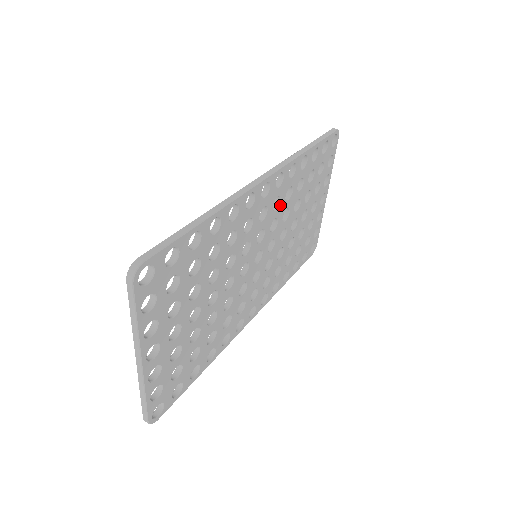
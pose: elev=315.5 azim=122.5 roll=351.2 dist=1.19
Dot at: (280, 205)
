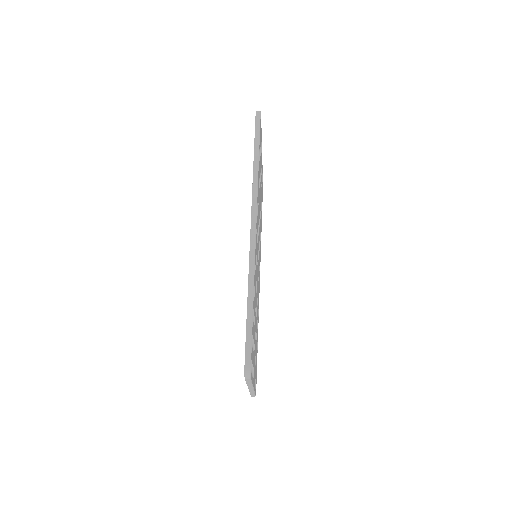
Dot at: (258, 216)
